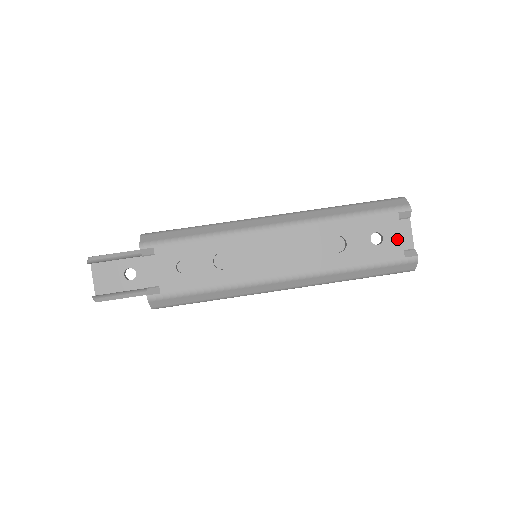
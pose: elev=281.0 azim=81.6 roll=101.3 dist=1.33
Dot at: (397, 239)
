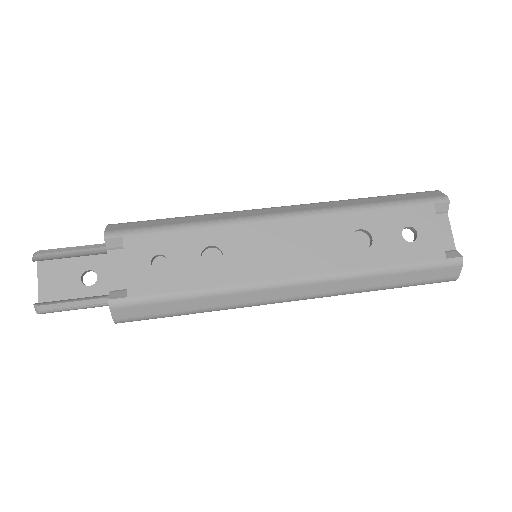
Dot at: (435, 235)
